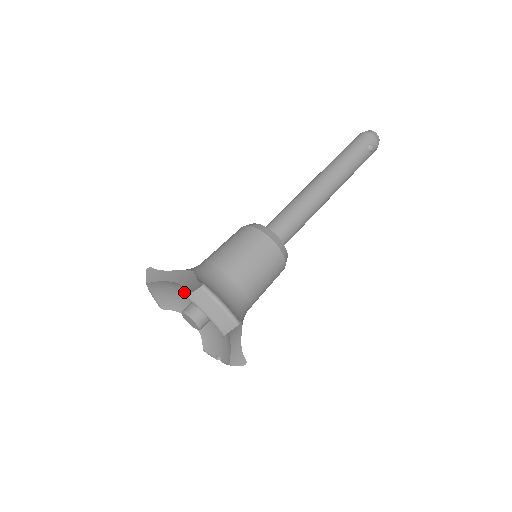
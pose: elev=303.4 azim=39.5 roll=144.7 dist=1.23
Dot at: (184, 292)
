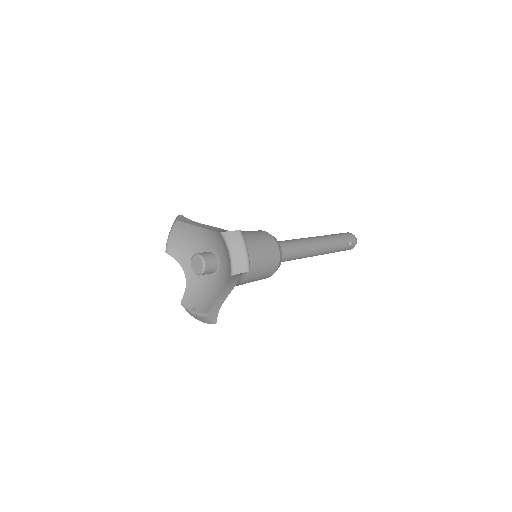
Dot at: (218, 231)
